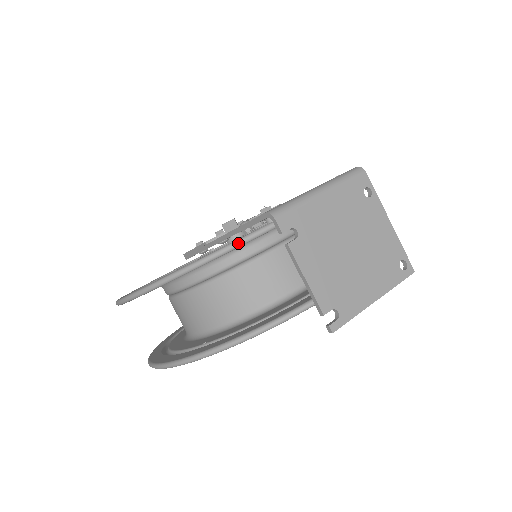
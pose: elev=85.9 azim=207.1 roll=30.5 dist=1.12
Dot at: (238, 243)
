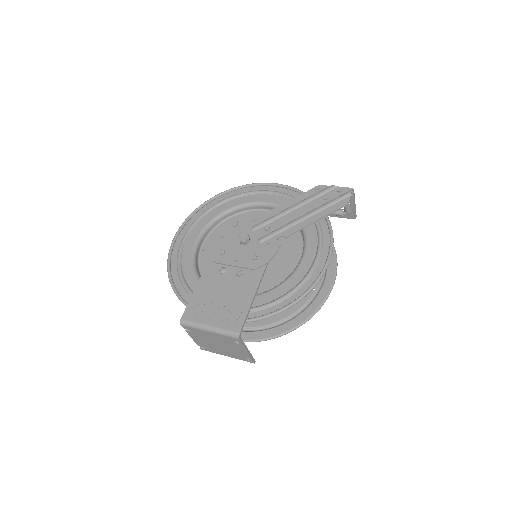
Dot at: (183, 303)
